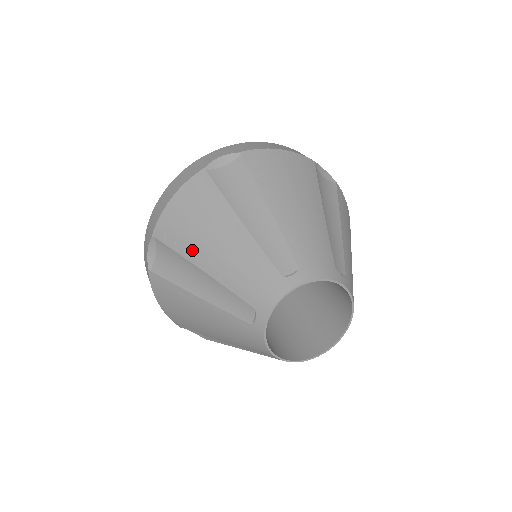
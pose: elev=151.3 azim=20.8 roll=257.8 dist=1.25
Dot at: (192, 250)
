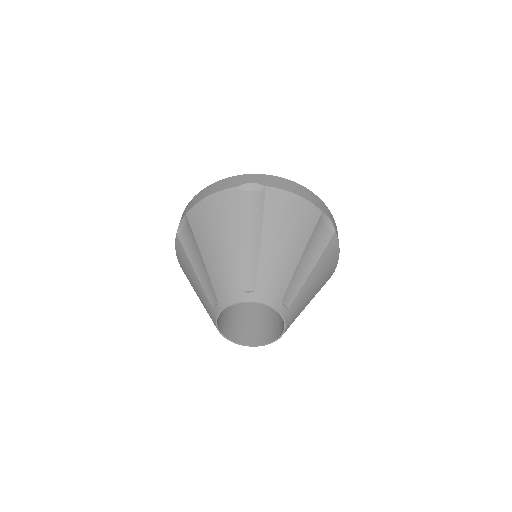
Dot at: occluded
